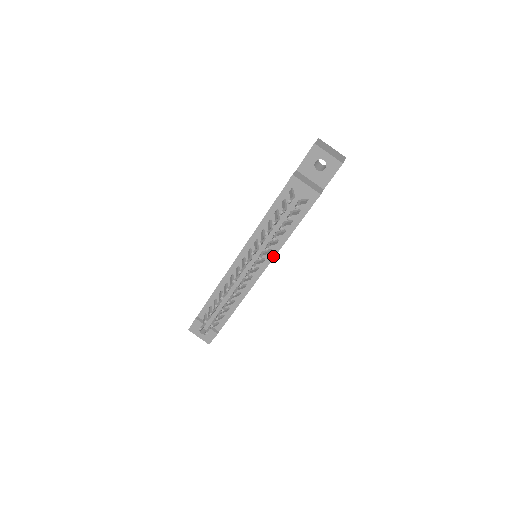
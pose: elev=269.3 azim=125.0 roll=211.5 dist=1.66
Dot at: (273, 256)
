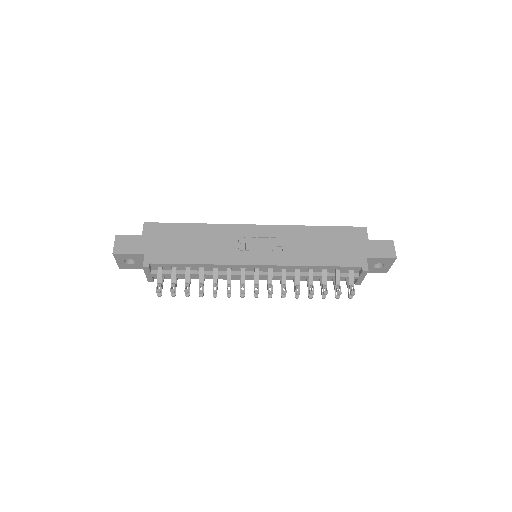
Dot at: (279, 279)
